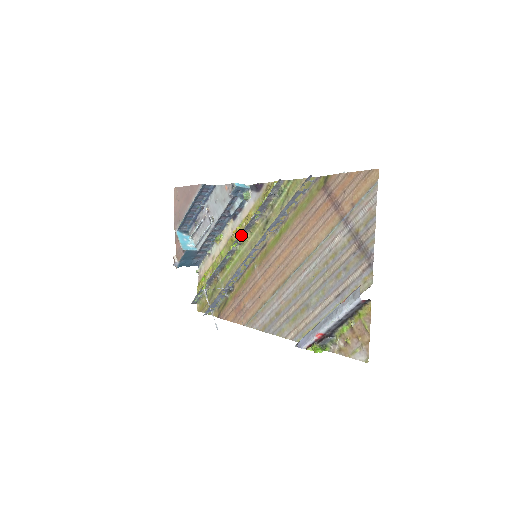
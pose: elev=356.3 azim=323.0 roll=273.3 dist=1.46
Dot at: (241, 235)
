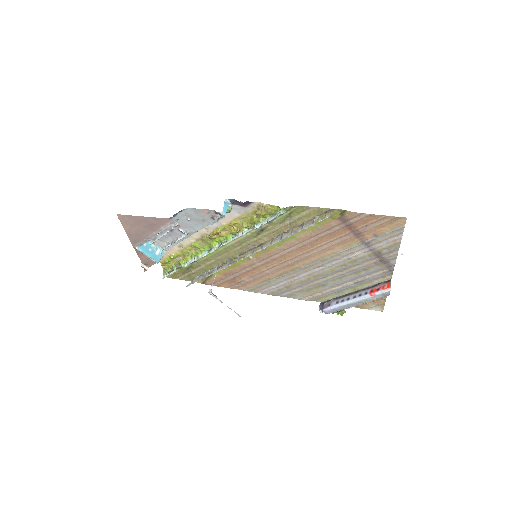
Dot at: (229, 240)
